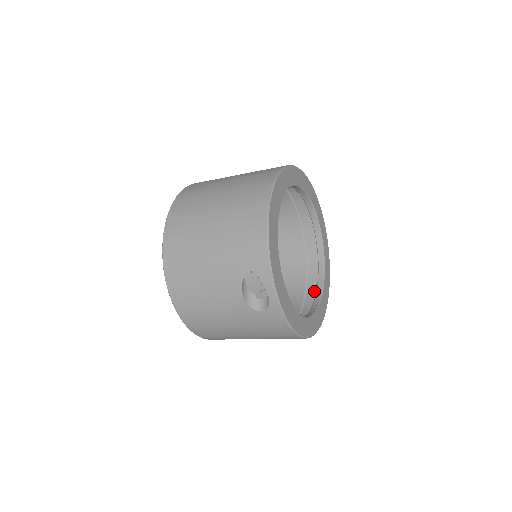
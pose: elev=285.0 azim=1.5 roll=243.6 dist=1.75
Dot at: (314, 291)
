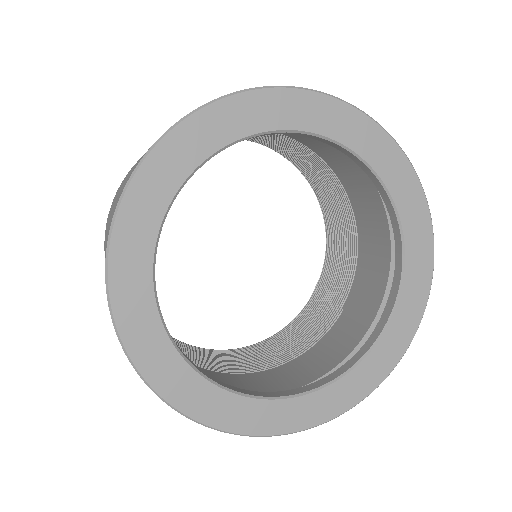
Dot at: occluded
